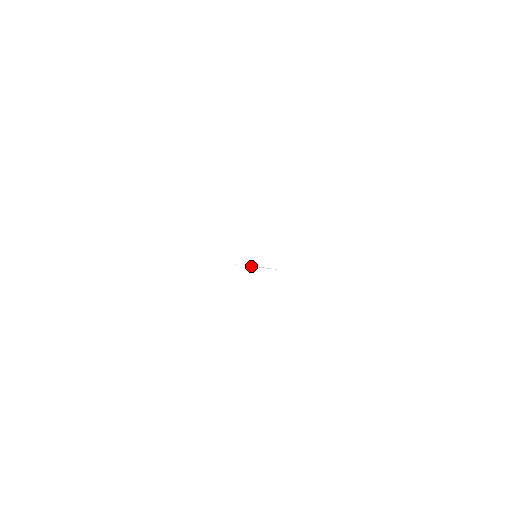
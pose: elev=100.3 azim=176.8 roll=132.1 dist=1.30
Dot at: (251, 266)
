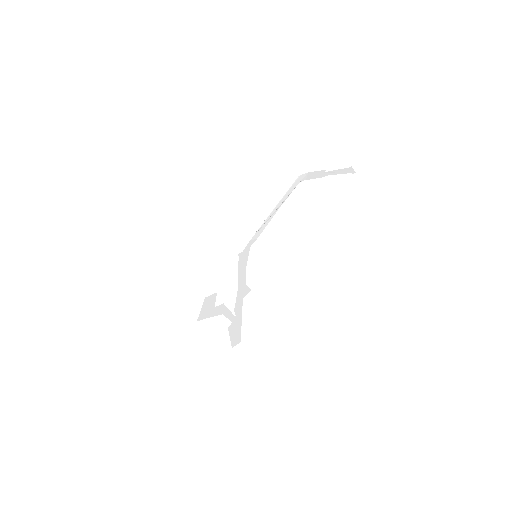
Dot at: (270, 213)
